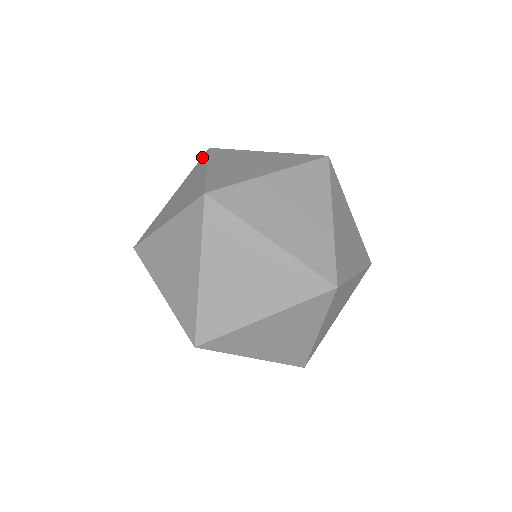
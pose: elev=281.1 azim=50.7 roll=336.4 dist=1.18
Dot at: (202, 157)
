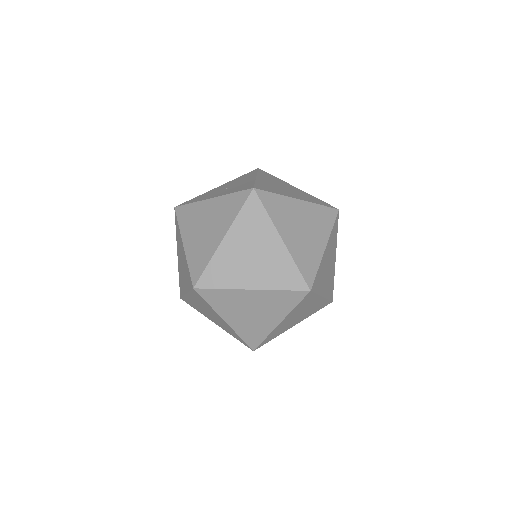
Dot at: (175, 218)
